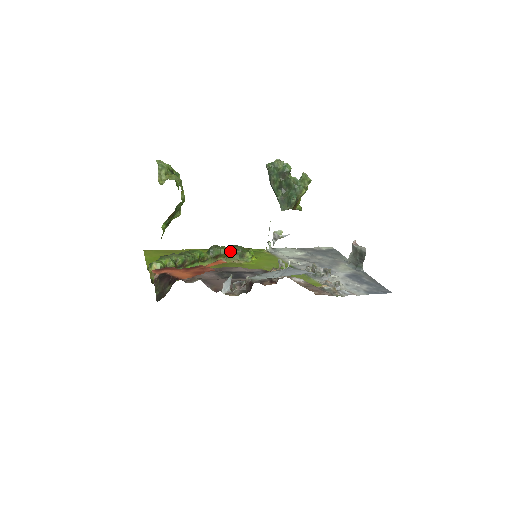
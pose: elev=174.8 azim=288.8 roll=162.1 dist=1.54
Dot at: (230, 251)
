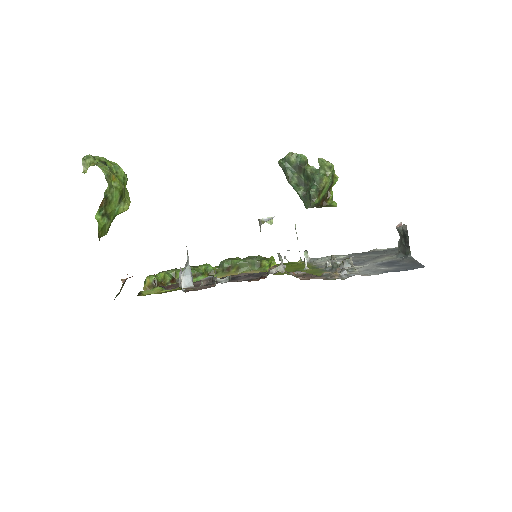
Dot at: (242, 261)
